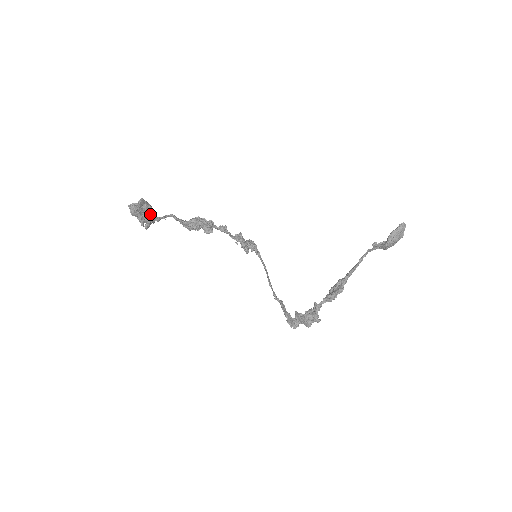
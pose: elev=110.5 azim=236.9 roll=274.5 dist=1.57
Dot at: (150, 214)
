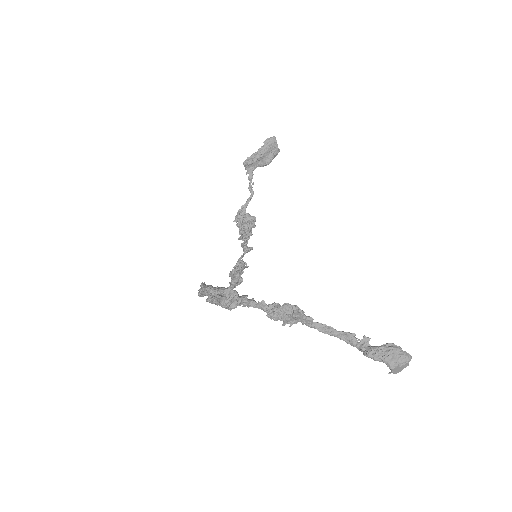
Dot at: (260, 164)
